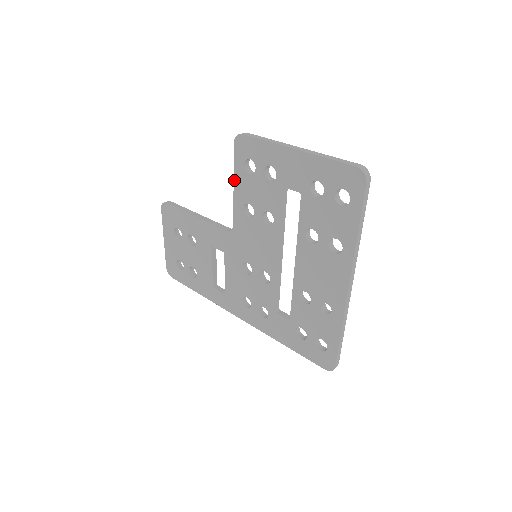
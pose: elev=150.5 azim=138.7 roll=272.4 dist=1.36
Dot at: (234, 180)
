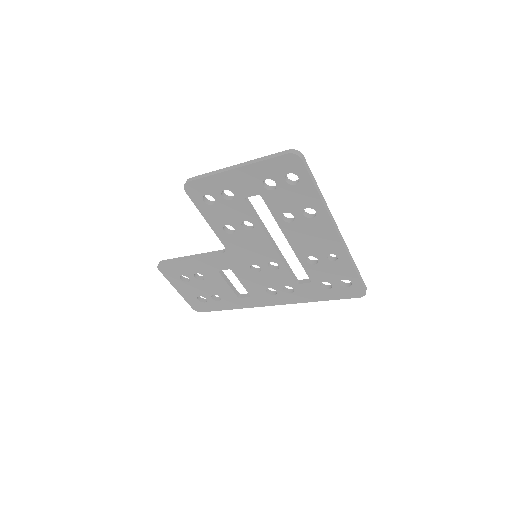
Dot at: (203, 216)
